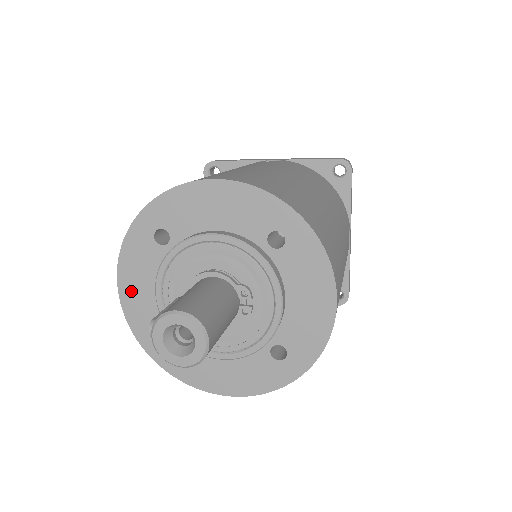
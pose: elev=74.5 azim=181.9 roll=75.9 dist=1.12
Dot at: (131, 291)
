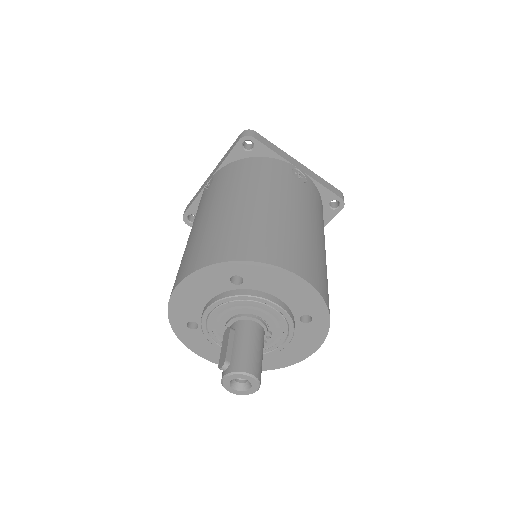
Dot at: (187, 291)
